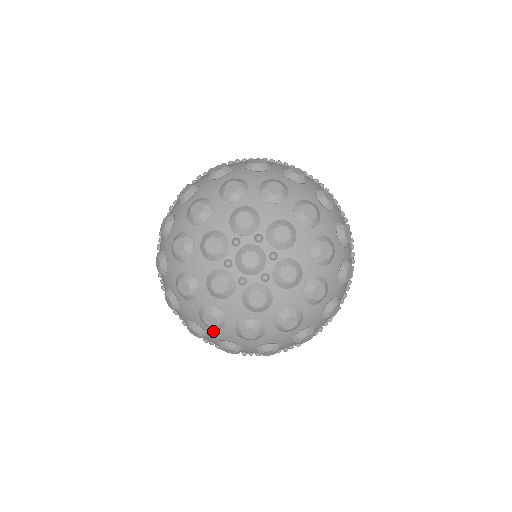
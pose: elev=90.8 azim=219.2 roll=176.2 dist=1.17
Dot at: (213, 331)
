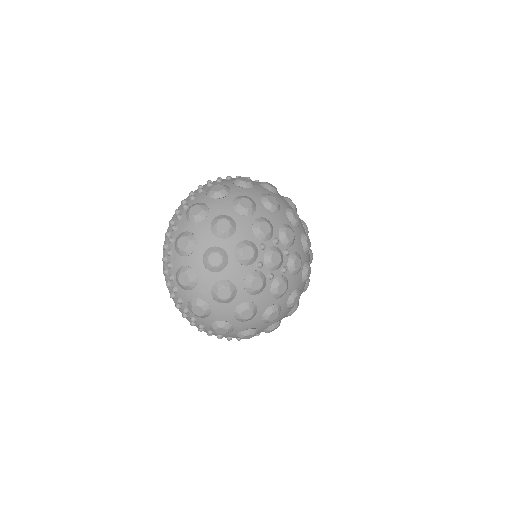
Dot at: (242, 324)
